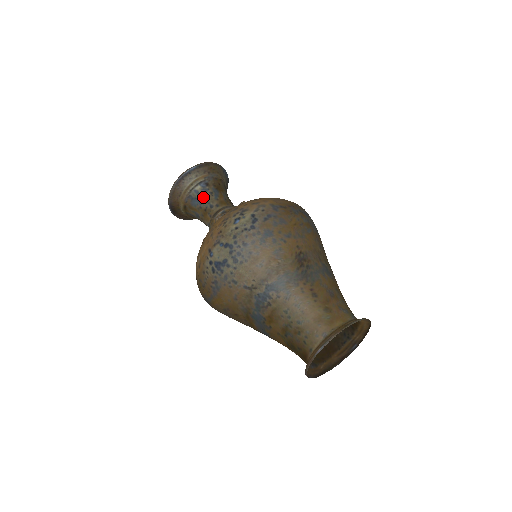
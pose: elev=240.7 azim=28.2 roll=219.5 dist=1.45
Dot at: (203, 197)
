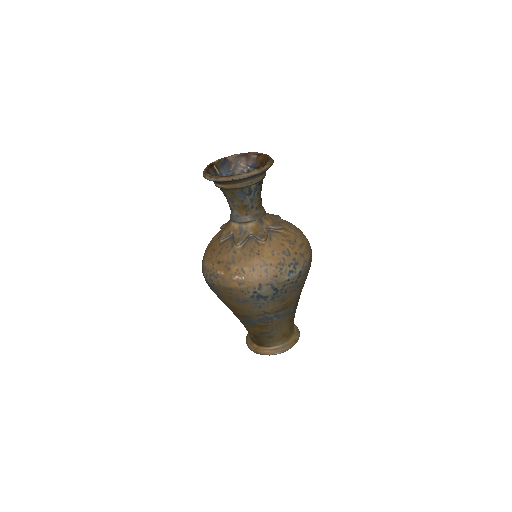
Dot at: (251, 195)
